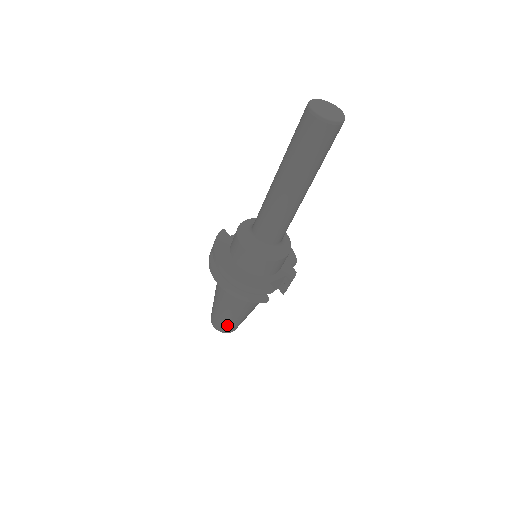
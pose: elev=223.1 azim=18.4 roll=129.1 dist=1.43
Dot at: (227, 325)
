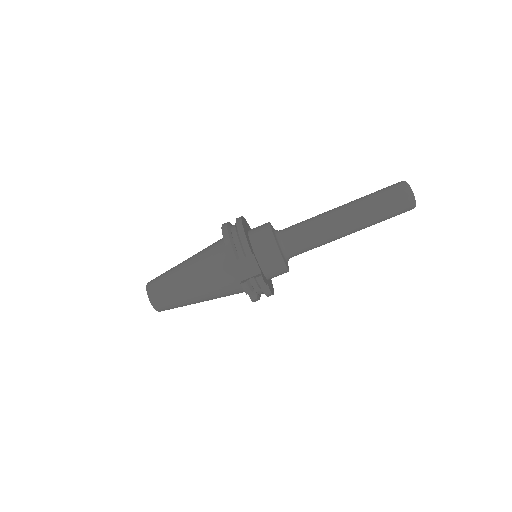
Dot at: (163, 282)
